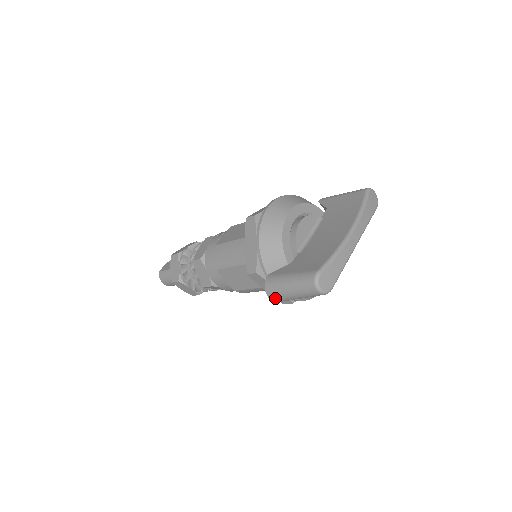
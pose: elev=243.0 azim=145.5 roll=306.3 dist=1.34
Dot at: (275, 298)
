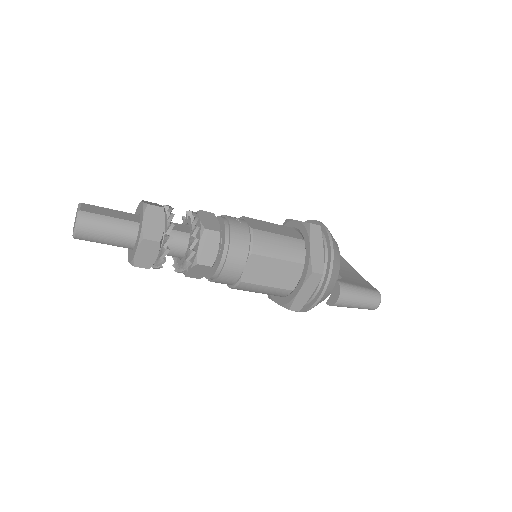
Dot at: (343, 301)
